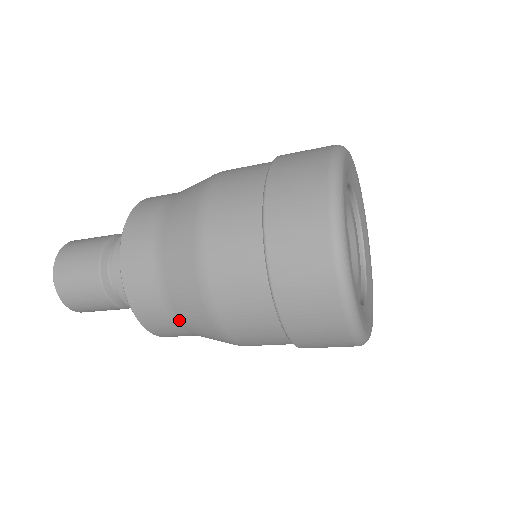
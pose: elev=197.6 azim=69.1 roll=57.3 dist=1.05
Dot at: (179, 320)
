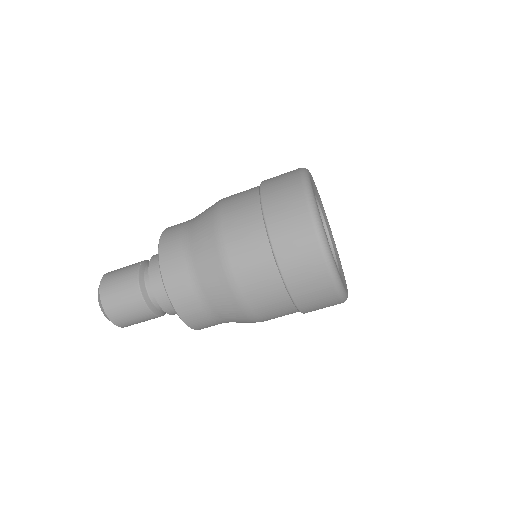
Dot at: (191, 256)
